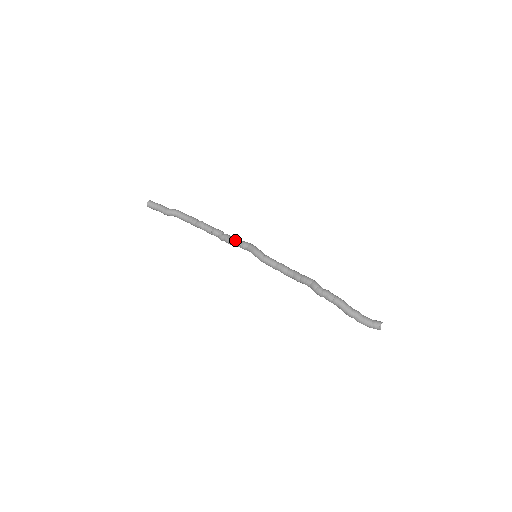
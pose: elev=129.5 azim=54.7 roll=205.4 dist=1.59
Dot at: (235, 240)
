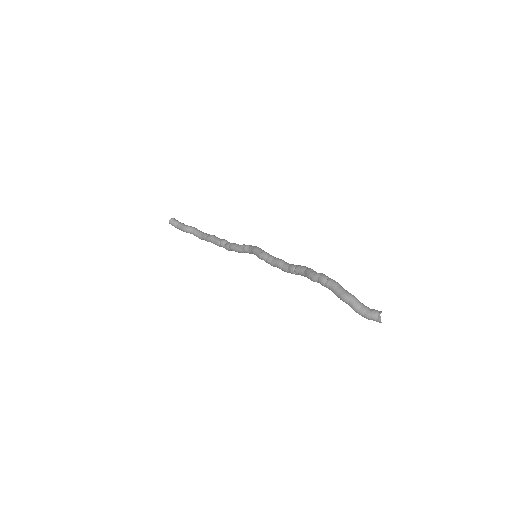
Dot at: occluded
